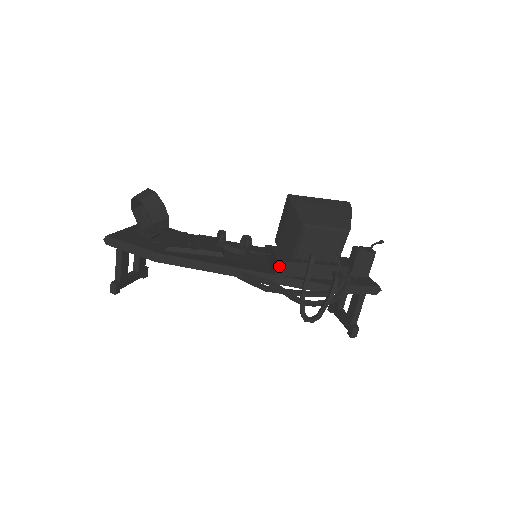
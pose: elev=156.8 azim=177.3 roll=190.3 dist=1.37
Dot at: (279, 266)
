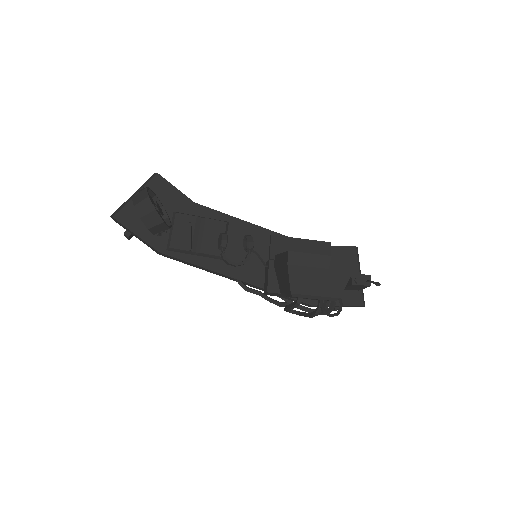
Dot at: (268, 293)
